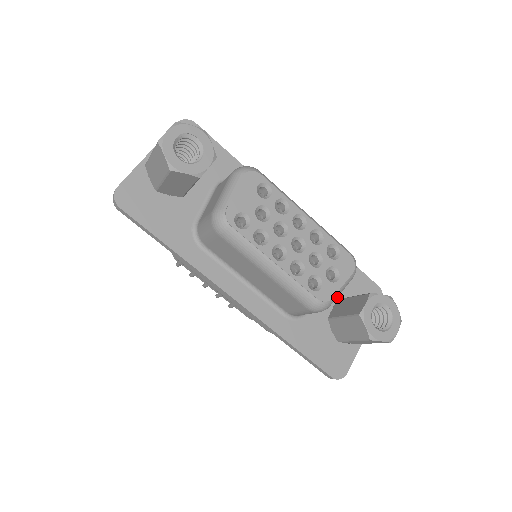
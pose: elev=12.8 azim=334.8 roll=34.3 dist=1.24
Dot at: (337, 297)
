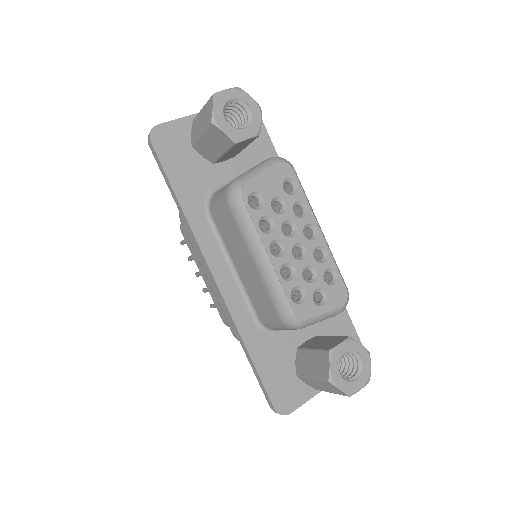
Dot at: (316, 333)
